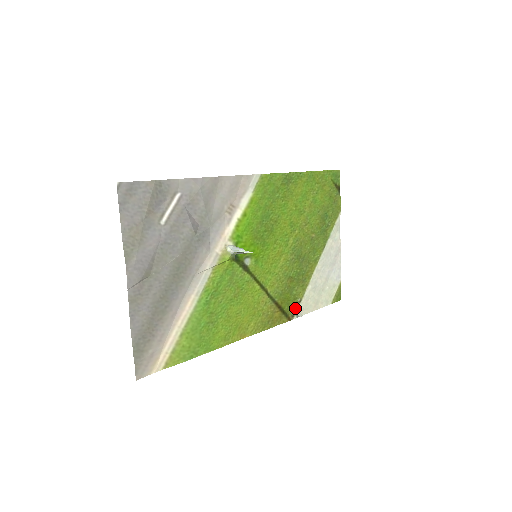
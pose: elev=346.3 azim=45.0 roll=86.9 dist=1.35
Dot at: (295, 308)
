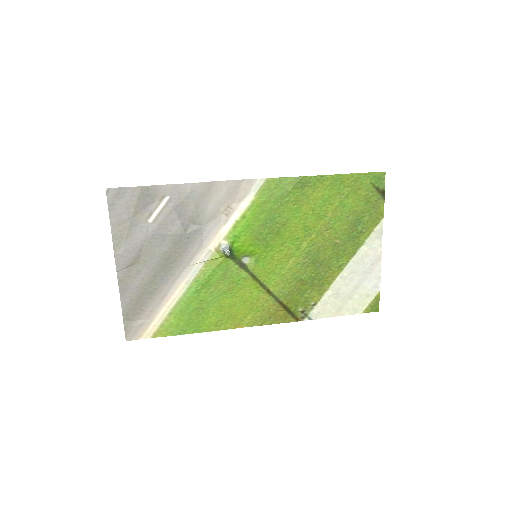
Dot at: (307, 310)
